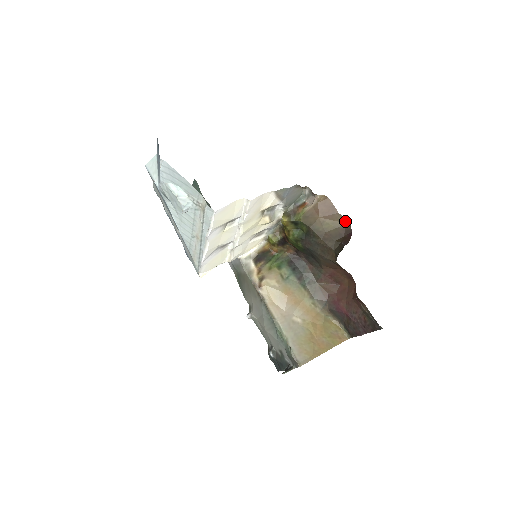
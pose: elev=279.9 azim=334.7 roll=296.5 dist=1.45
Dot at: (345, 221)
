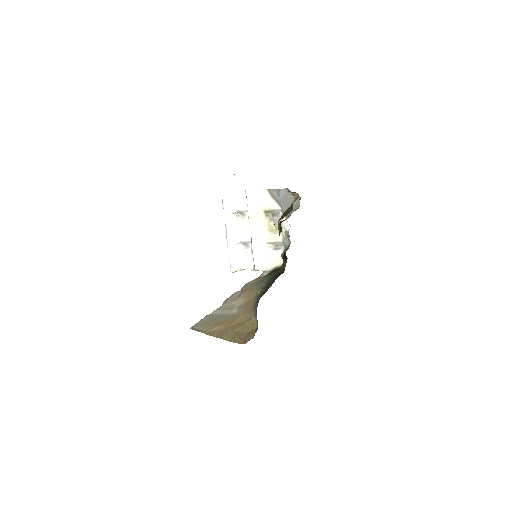
Dot at: occluded
